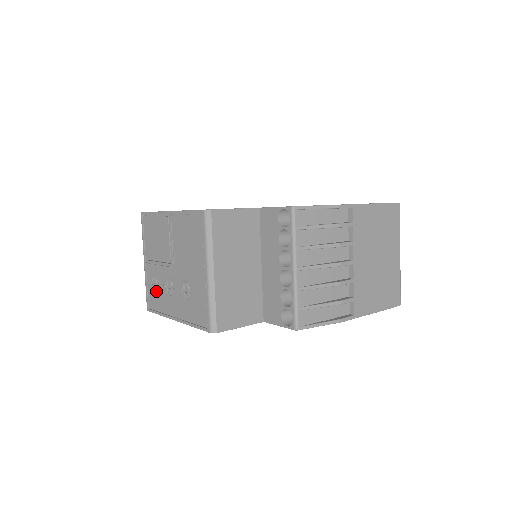
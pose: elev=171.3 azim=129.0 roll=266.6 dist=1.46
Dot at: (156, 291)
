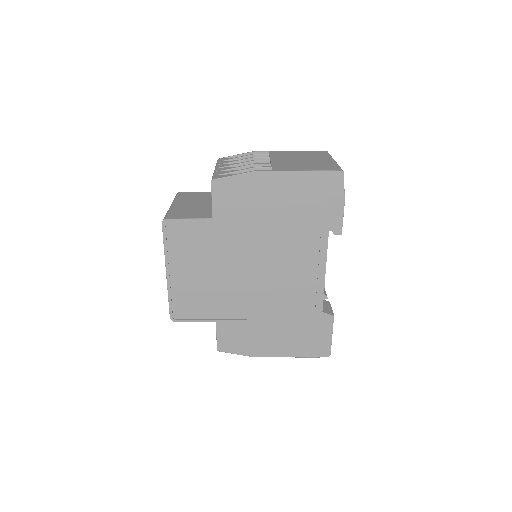
Dot at: occluded
